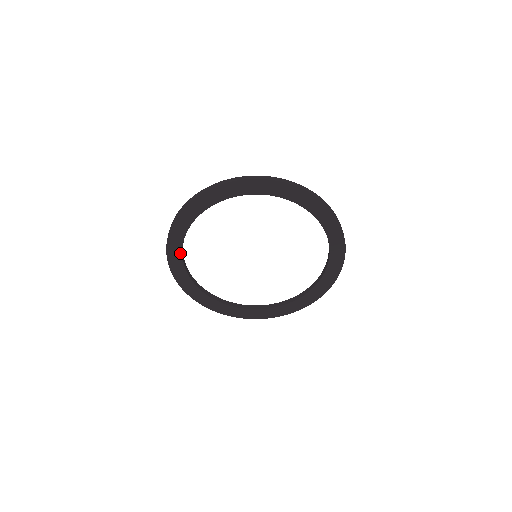
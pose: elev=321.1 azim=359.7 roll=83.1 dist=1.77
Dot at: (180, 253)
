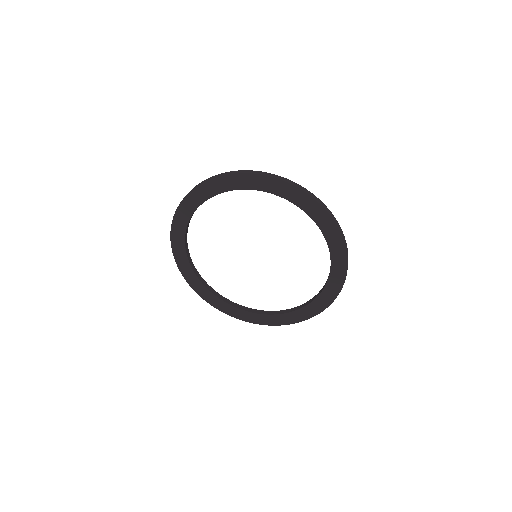
Dot at: (190, 214)
